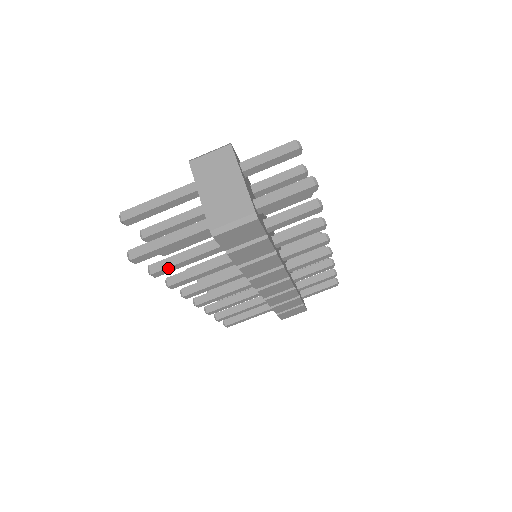
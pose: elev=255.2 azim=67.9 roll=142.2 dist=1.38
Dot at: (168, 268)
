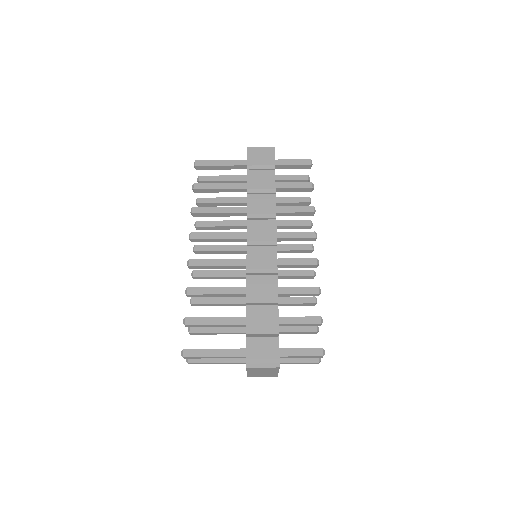
Dot at: (203, 333)
